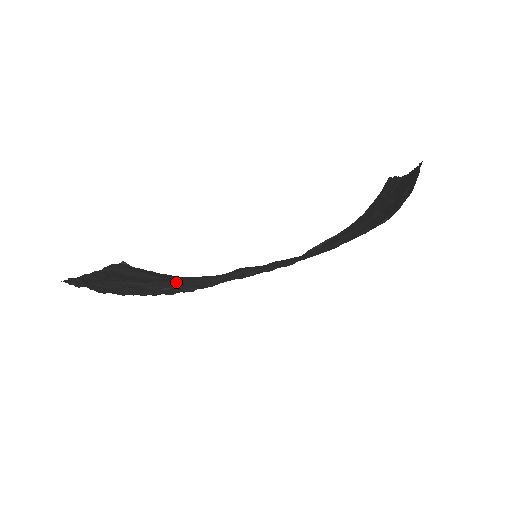
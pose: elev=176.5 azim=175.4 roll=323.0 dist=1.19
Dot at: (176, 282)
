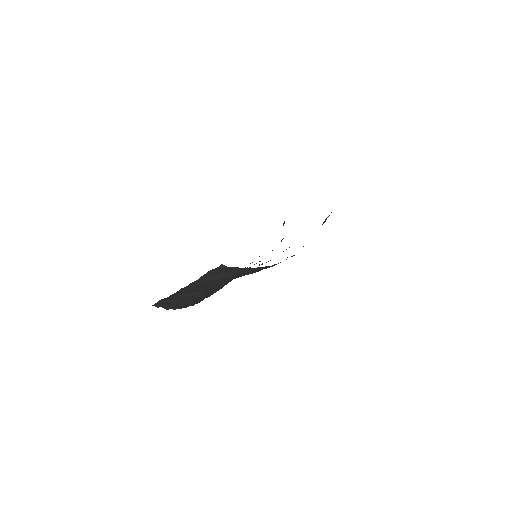
Dot at: (213, 289)
